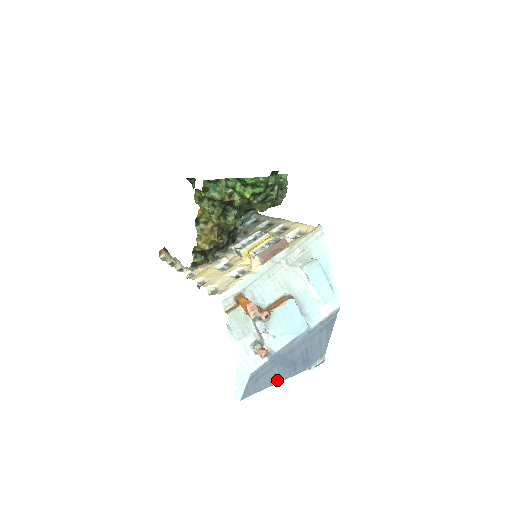
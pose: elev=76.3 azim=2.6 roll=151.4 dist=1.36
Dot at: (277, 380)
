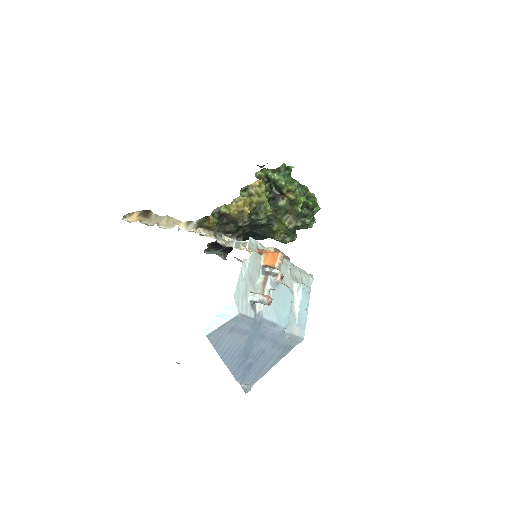
Dot at: (228, 358)
